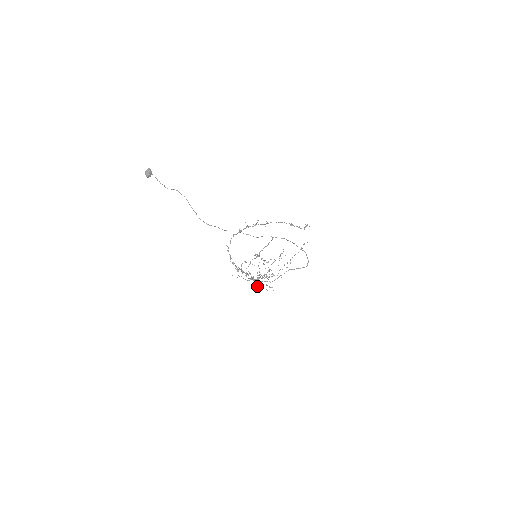
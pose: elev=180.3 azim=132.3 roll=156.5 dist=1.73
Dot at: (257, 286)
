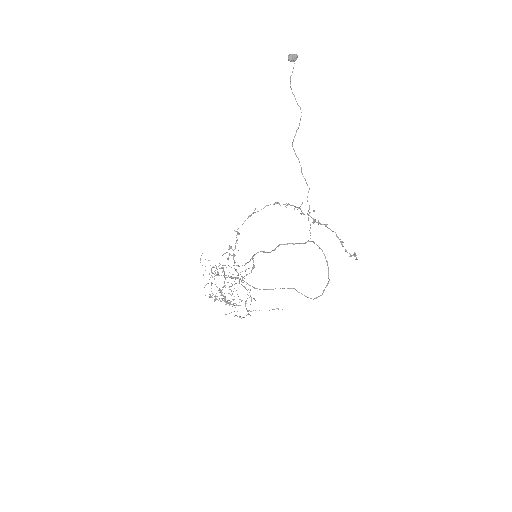
Dot at: occluded
